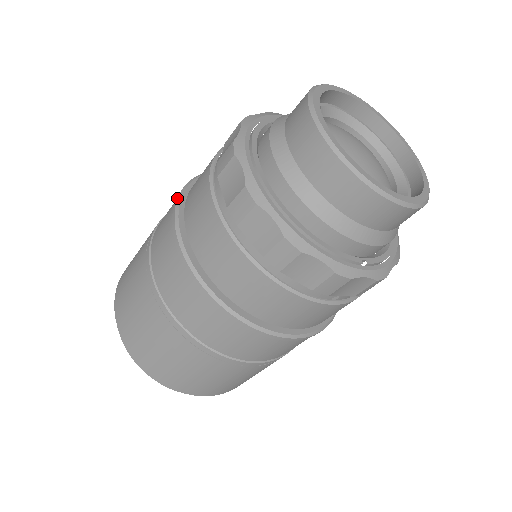
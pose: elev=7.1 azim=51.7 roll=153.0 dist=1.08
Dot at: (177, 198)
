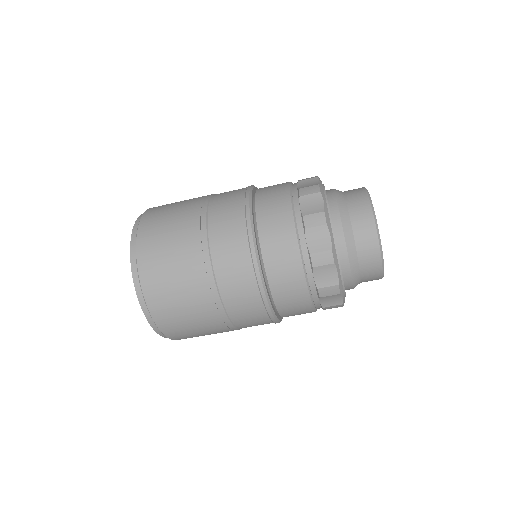
Dot at: (250, 216)
